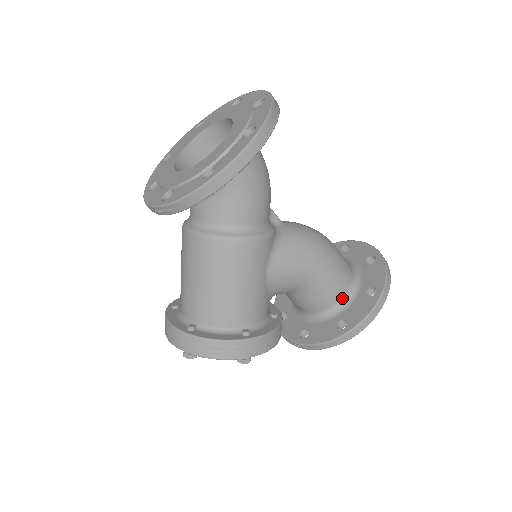
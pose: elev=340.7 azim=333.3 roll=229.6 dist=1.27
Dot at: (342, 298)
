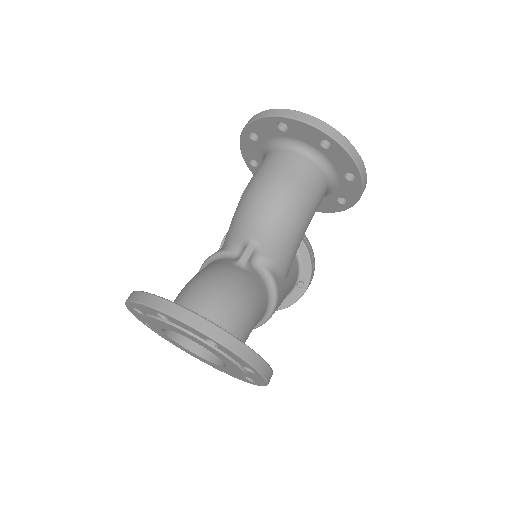
Dot at: (327, 189)
